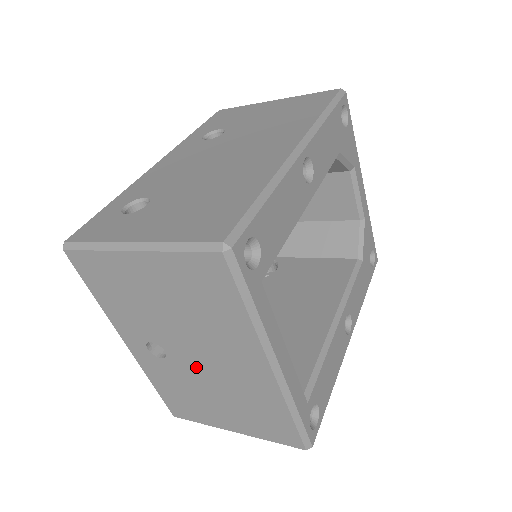
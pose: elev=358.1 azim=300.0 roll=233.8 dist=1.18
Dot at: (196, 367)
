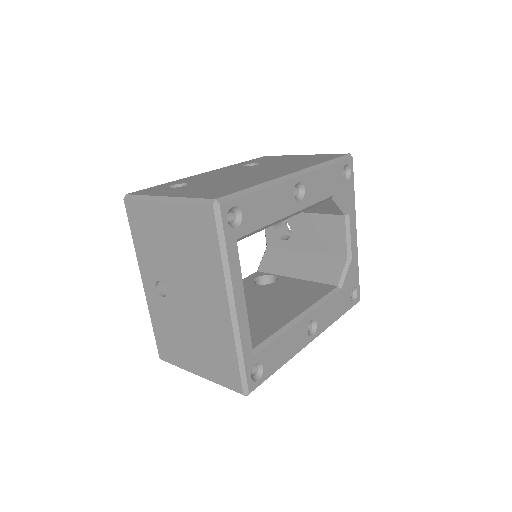
Dot at: (183, 306)
